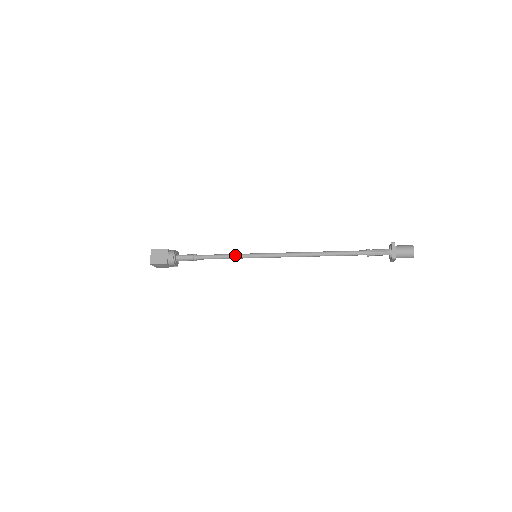
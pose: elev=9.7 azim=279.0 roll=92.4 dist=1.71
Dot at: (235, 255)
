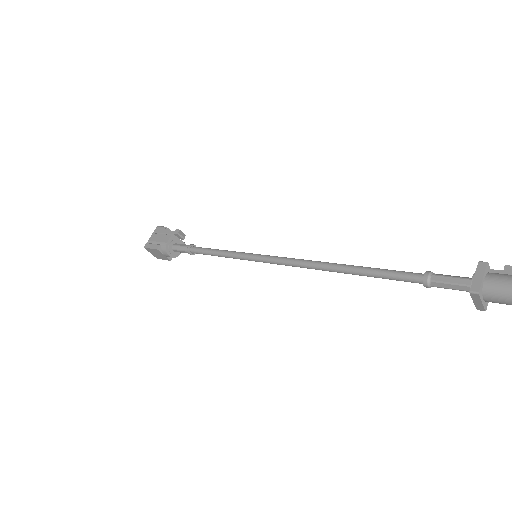
Dot at: (230, 257)
